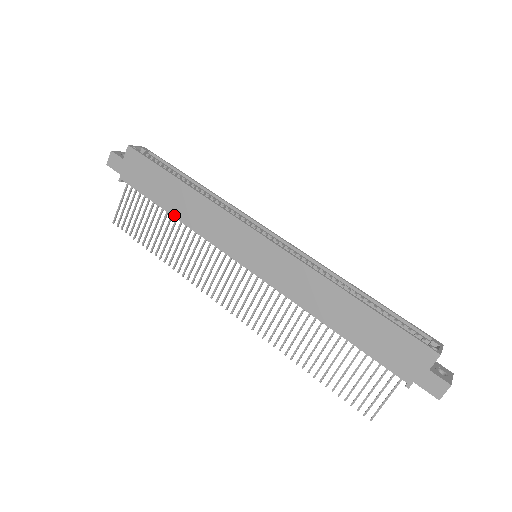
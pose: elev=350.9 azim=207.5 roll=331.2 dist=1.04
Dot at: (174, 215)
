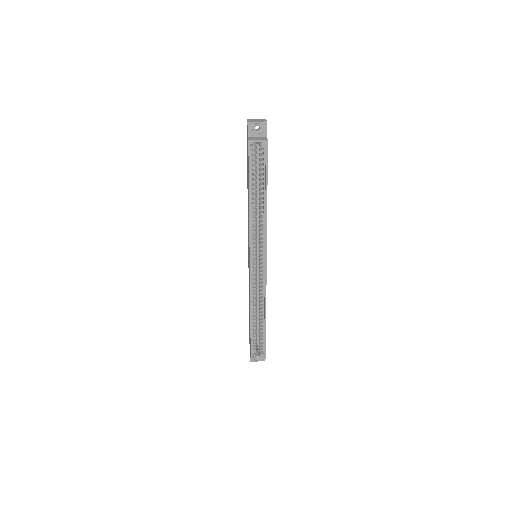
Dot at: occluded
